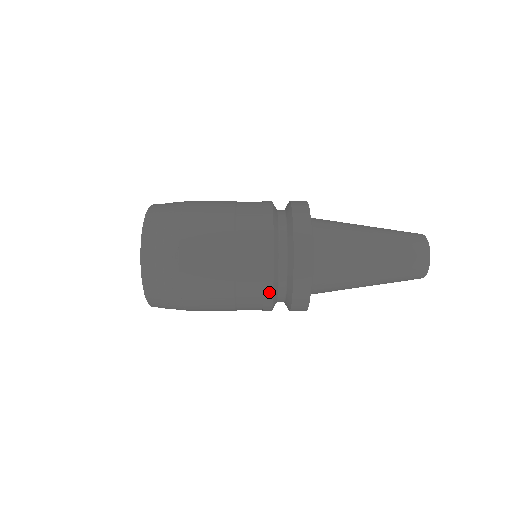
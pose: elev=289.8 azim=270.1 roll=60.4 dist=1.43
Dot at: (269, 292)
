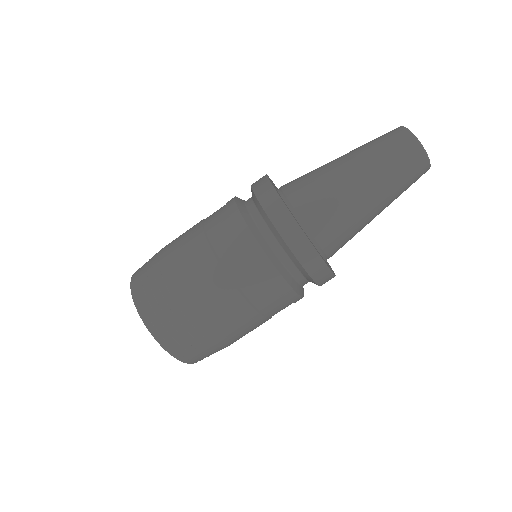
Dot at: occluded
